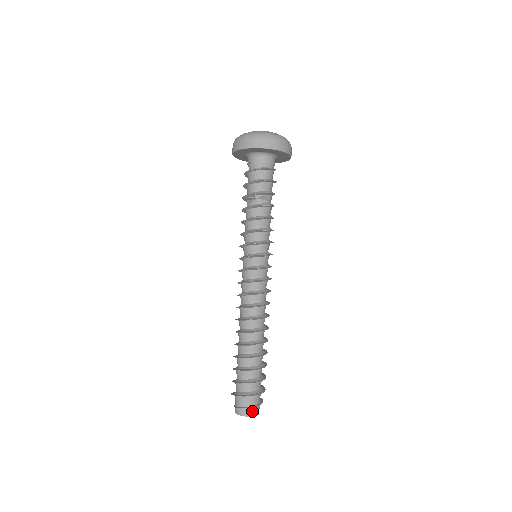
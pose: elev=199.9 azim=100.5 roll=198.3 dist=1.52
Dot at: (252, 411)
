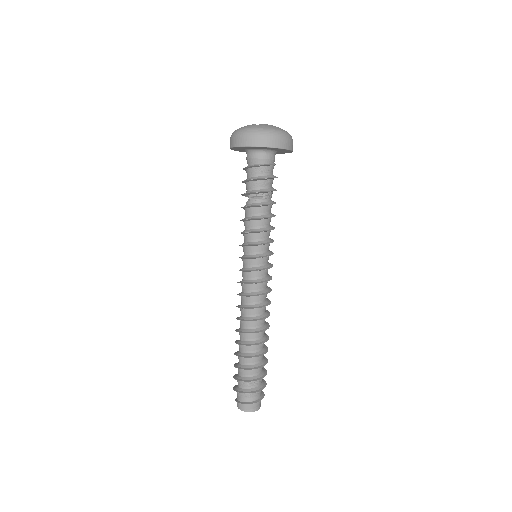
Dot at: (247, 407)
